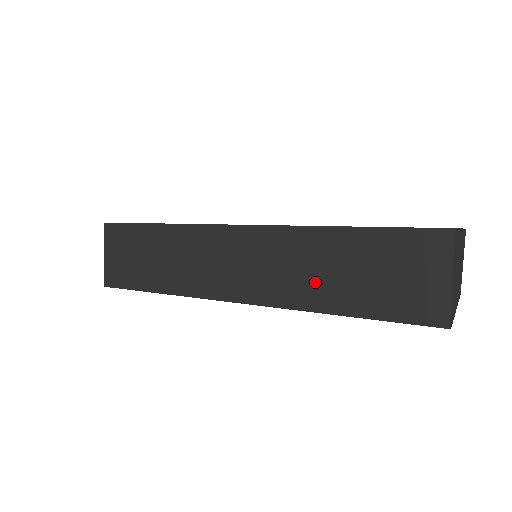
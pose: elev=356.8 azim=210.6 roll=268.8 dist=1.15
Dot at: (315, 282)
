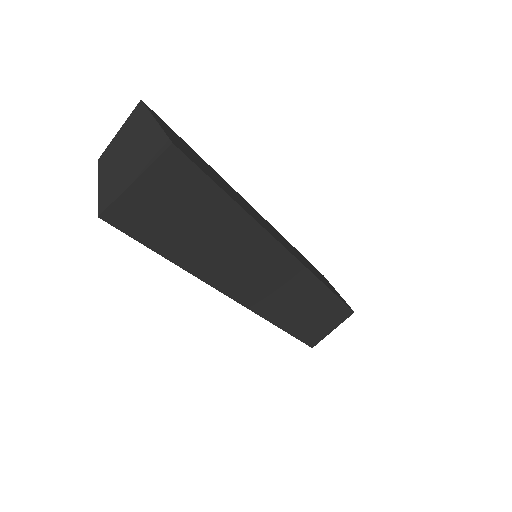
Dot at: (291, 310)
